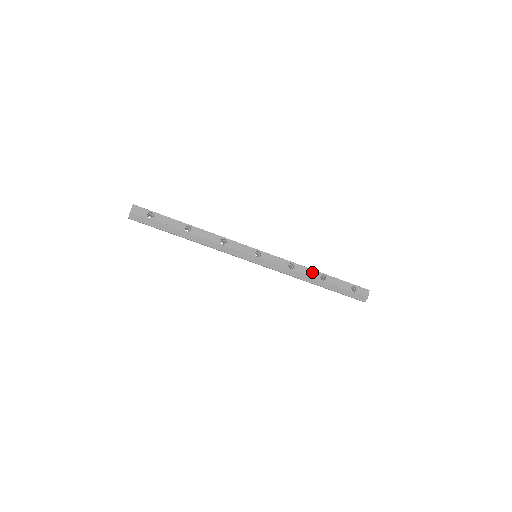
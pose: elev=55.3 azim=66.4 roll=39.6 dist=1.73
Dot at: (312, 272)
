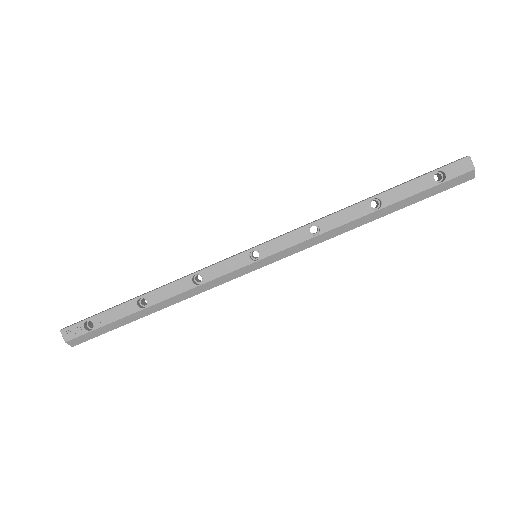
Dot at: (352, 211)
